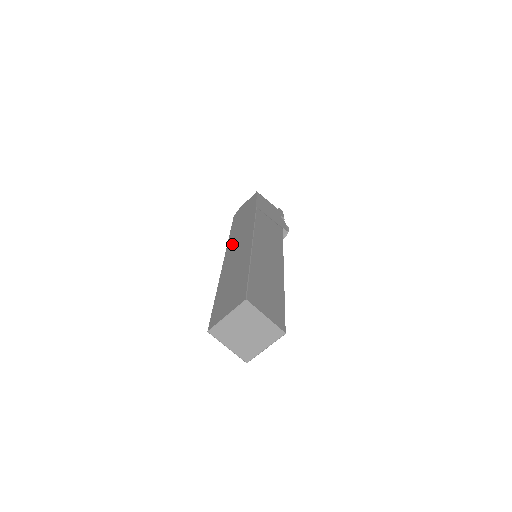
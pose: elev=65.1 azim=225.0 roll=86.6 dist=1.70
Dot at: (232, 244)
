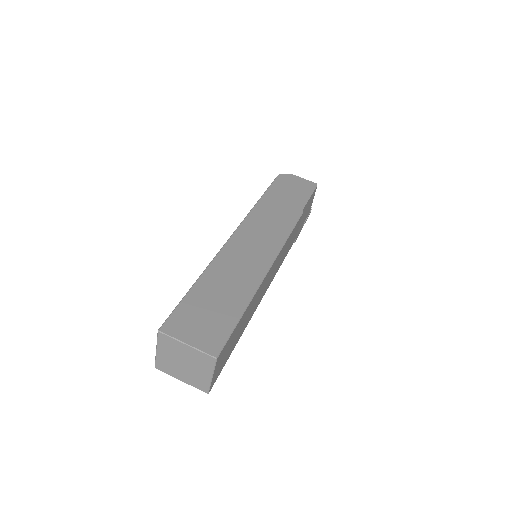
Dot at: (253, 225)
